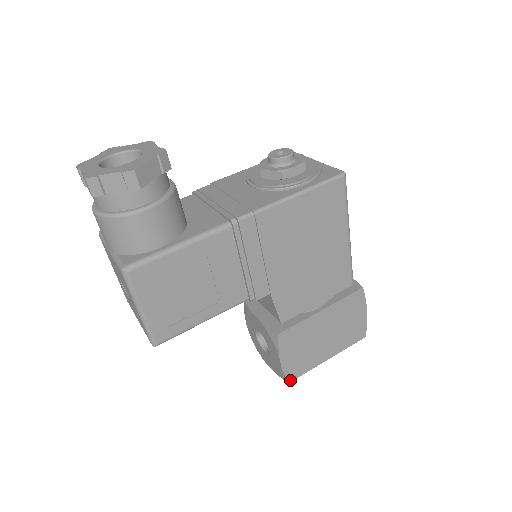
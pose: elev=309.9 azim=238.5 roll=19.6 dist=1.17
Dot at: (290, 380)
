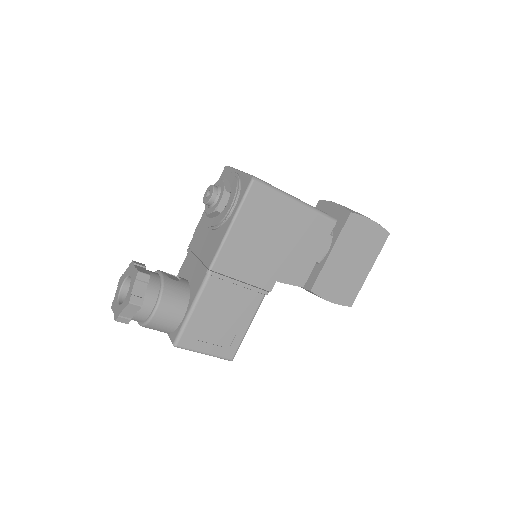
Dot at: (351, 304)
